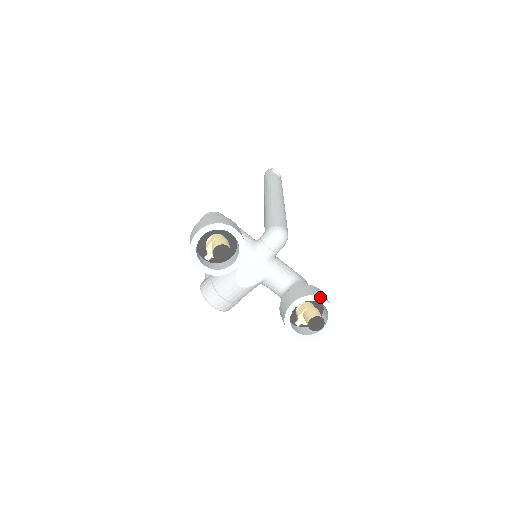
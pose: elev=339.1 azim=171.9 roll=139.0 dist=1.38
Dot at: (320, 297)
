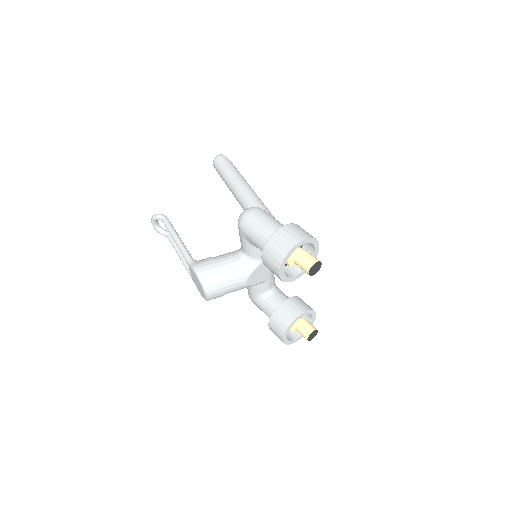
Dot at: (315, 312)
